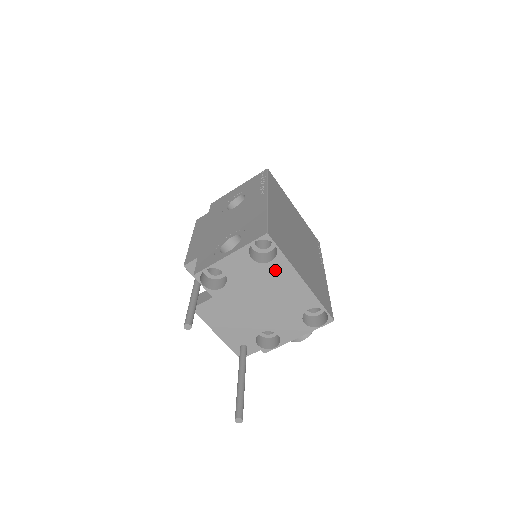
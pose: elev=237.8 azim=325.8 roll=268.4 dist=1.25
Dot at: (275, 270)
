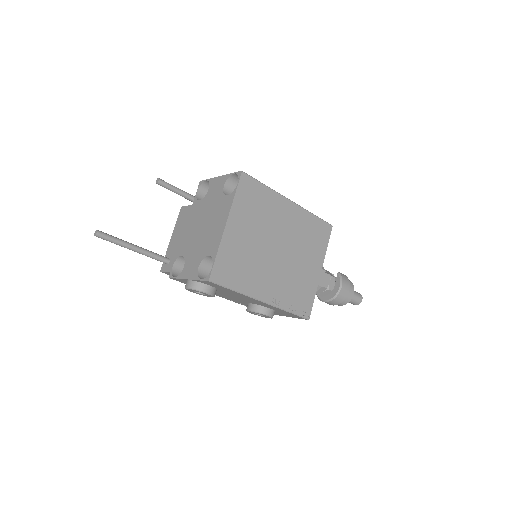
Dot at: (224, 204)
